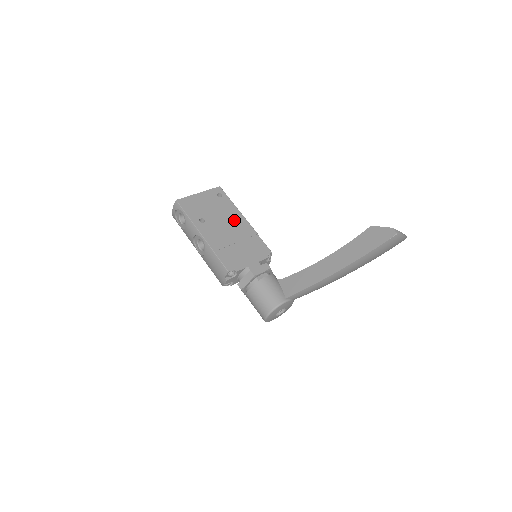
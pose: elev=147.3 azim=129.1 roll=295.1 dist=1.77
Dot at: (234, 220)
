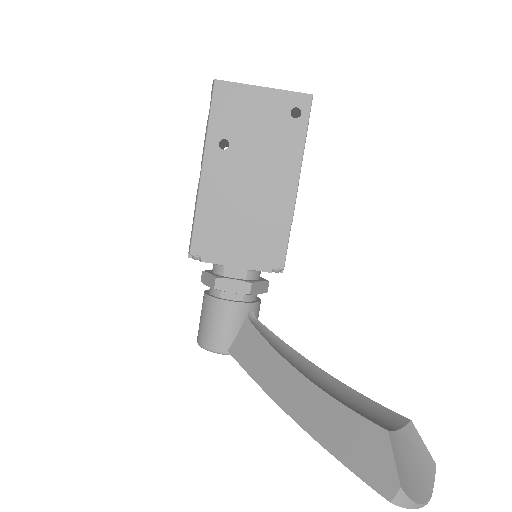
Dot at: (276, 176)
